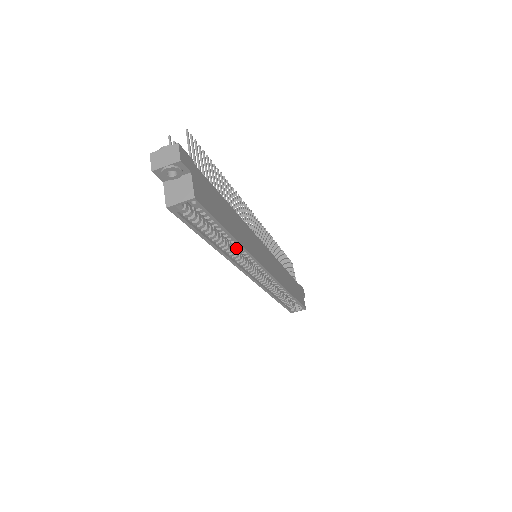
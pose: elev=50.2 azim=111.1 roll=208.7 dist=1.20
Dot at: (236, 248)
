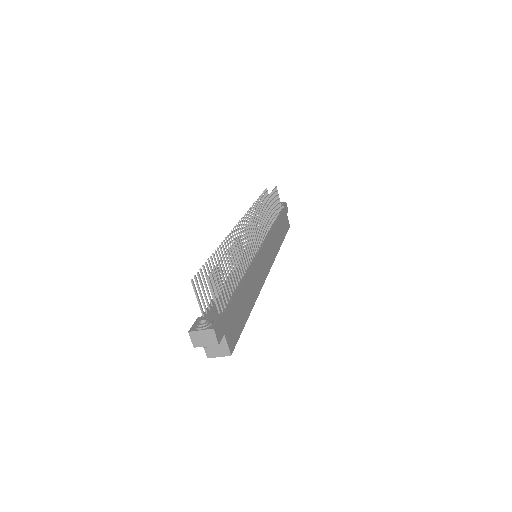
Dot at: occluded
